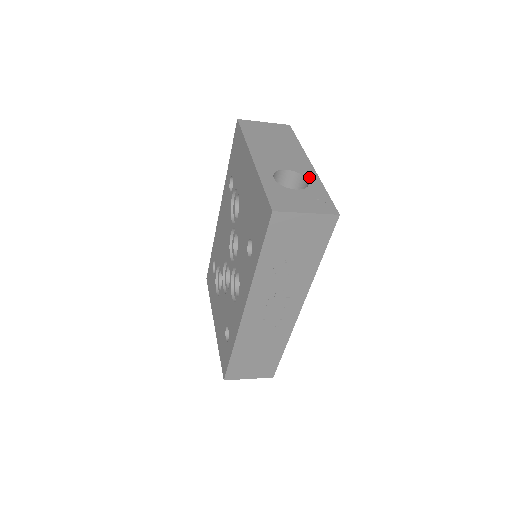
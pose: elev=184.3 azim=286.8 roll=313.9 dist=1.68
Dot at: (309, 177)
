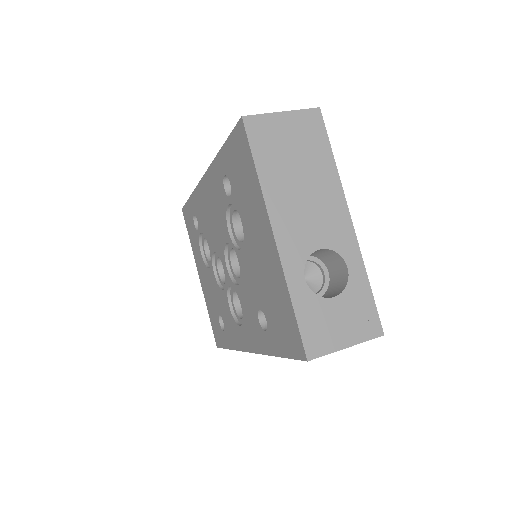
Dot at: (349, 258)
